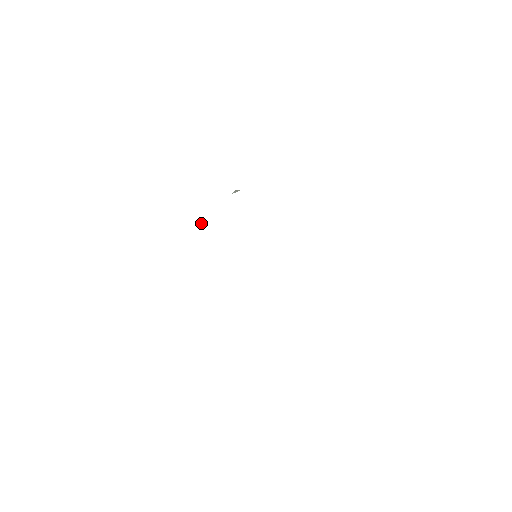
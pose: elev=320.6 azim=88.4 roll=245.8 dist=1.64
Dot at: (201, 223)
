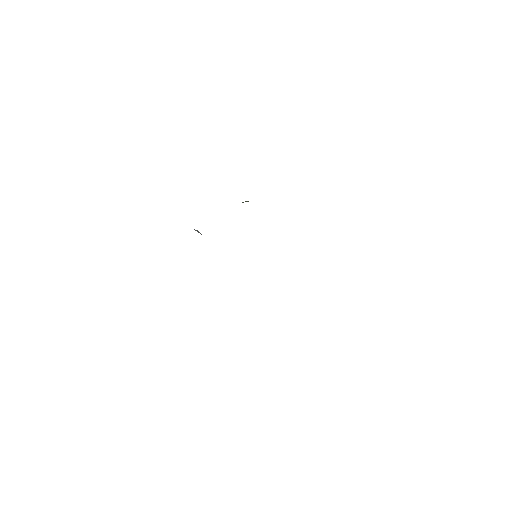
Dot at: (200, 233)
